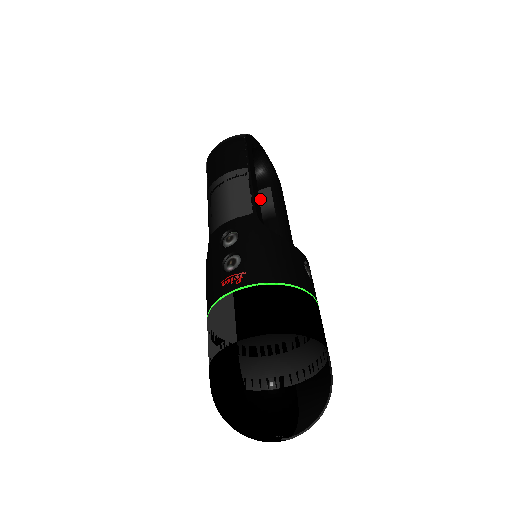
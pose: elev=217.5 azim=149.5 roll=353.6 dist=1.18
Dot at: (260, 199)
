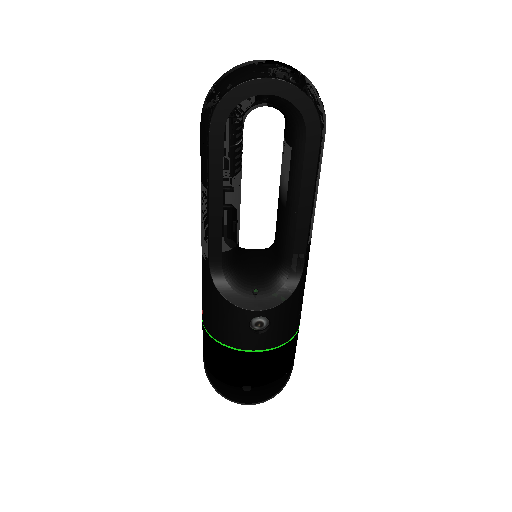
Dot at: (283, 160)
